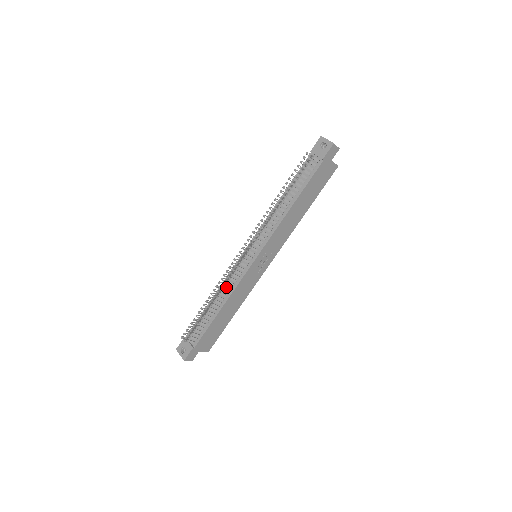
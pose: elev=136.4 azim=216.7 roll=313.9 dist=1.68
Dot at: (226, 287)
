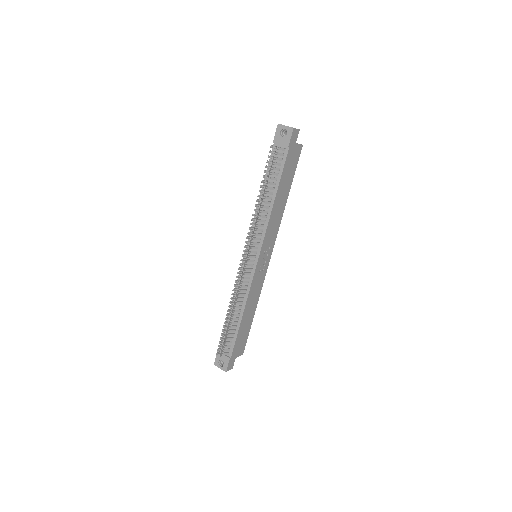
Dot at: (240, 295)
